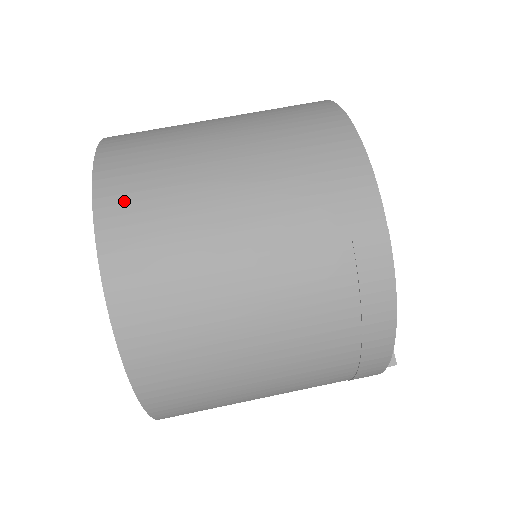
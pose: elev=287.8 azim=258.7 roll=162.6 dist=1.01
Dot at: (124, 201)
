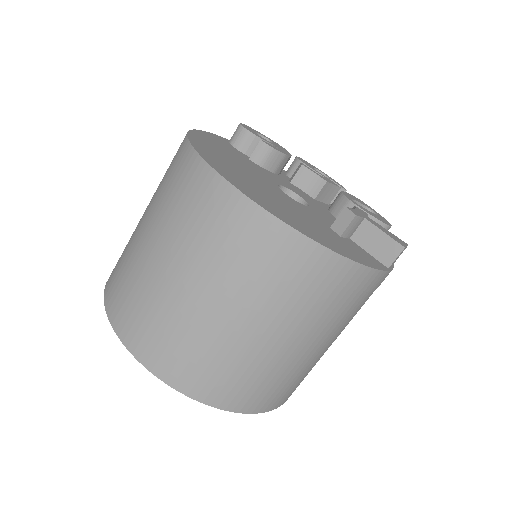
Dot at: (119, 308)
